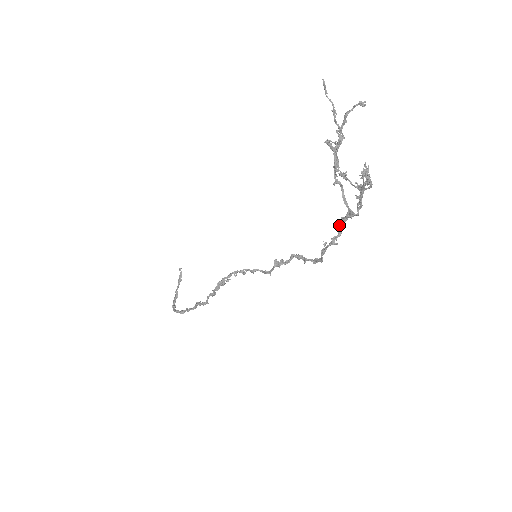
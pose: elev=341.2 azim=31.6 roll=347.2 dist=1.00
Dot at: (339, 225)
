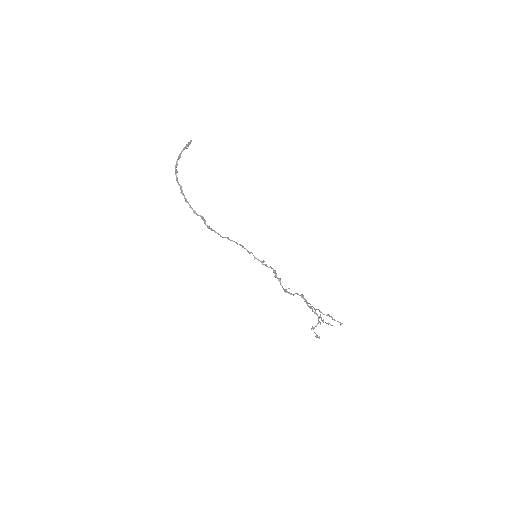
Dot at: (299, 295)
